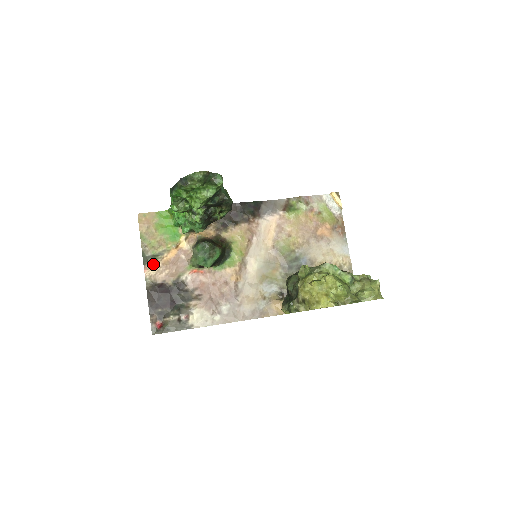
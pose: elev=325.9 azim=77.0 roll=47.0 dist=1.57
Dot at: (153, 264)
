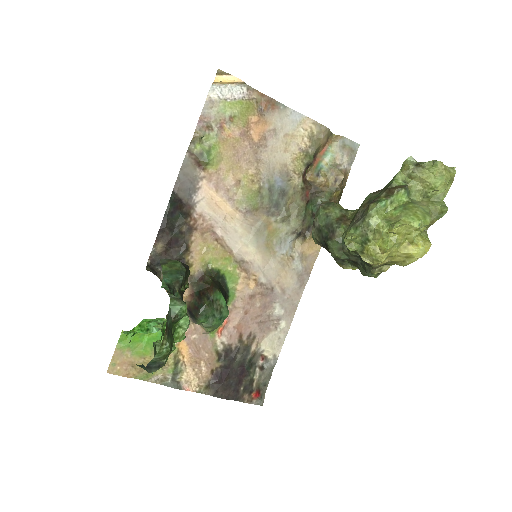
Dot at: (185, 377)
